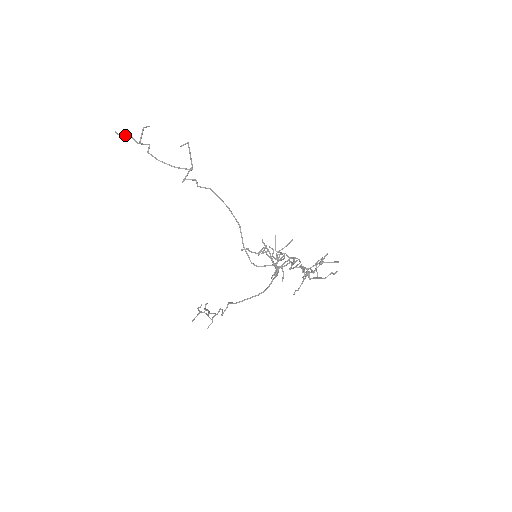
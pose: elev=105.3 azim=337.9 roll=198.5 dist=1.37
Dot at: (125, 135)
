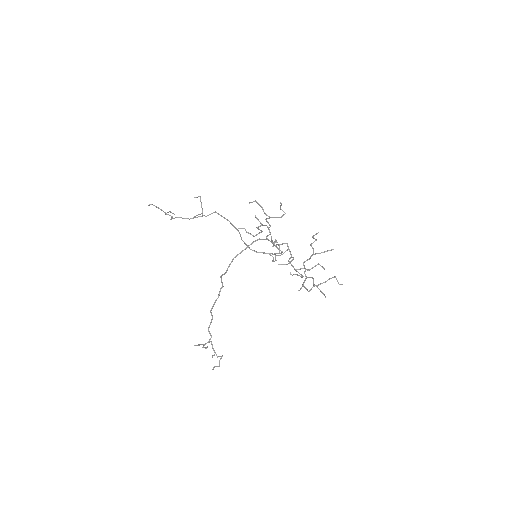
Dot at: (155, 206)
